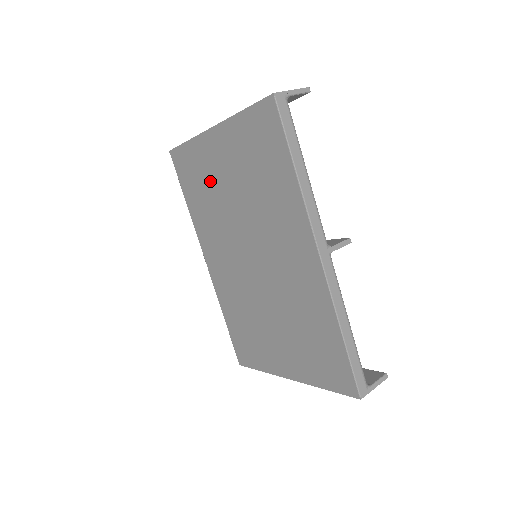
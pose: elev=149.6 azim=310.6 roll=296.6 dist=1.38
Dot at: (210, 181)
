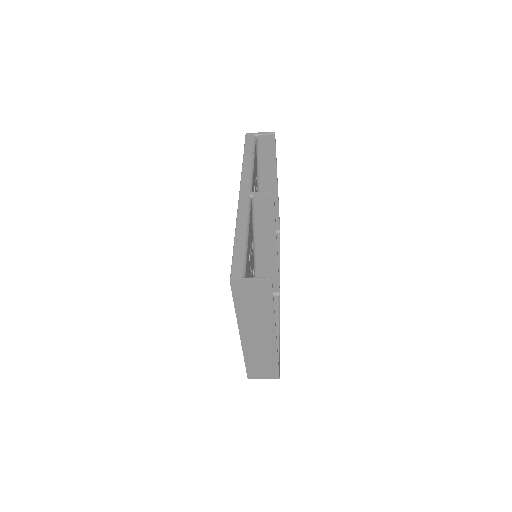
Dot at: occluded
